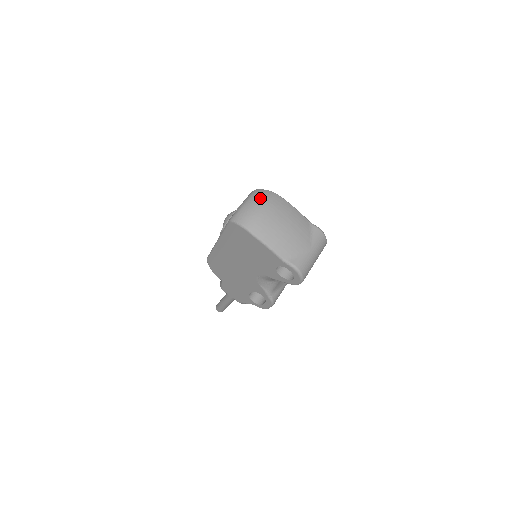
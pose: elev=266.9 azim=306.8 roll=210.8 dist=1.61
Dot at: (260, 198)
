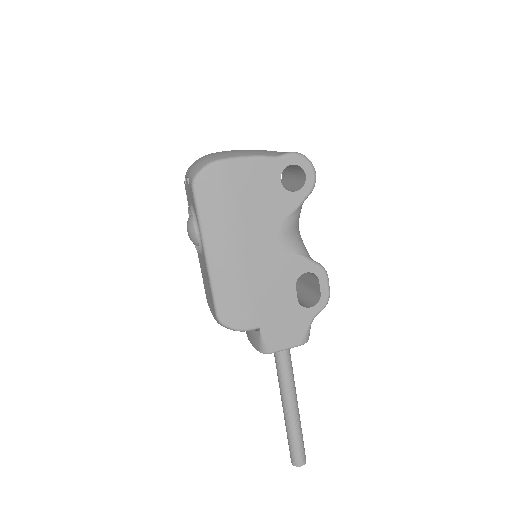
Dot at: occluded
